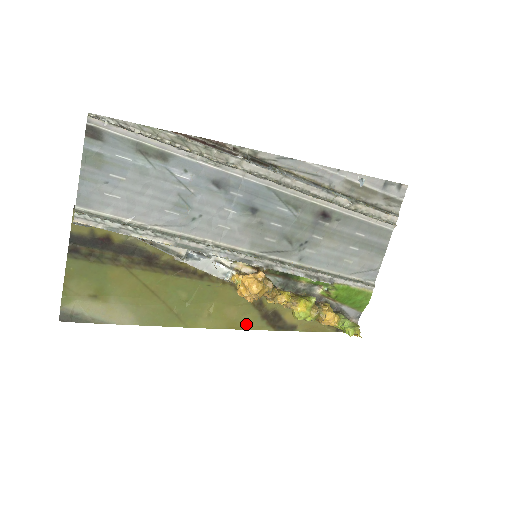
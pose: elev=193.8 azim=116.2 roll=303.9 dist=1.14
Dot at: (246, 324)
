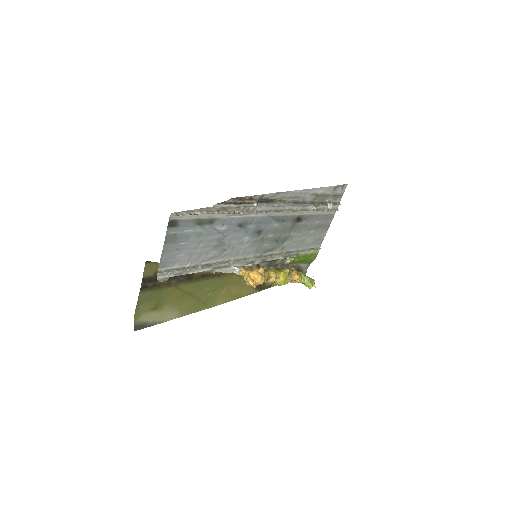
Dot at: (243, 294)
